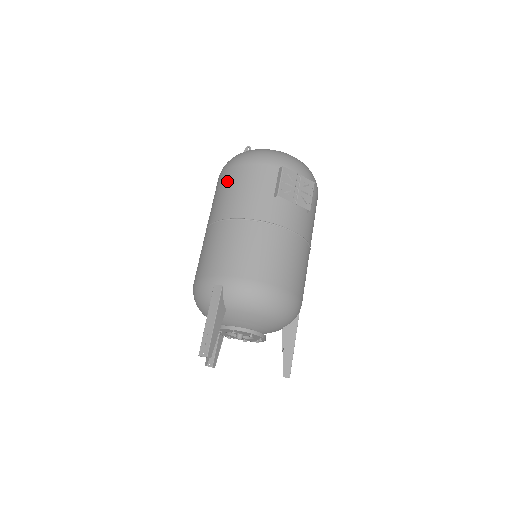
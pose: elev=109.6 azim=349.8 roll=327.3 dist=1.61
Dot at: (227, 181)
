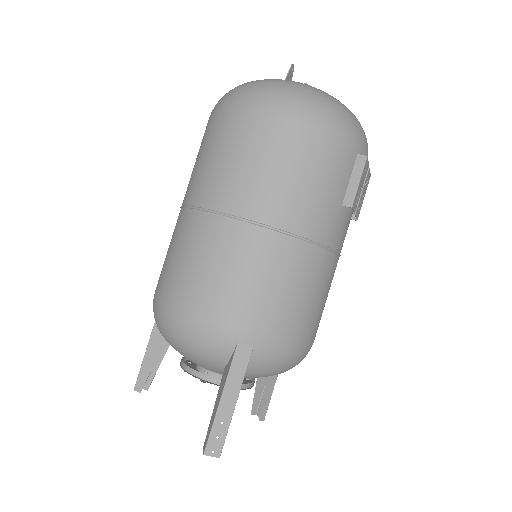
Dot at: (275, 145)
